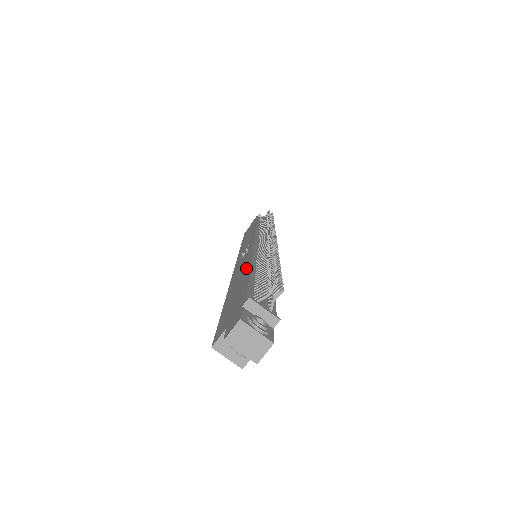
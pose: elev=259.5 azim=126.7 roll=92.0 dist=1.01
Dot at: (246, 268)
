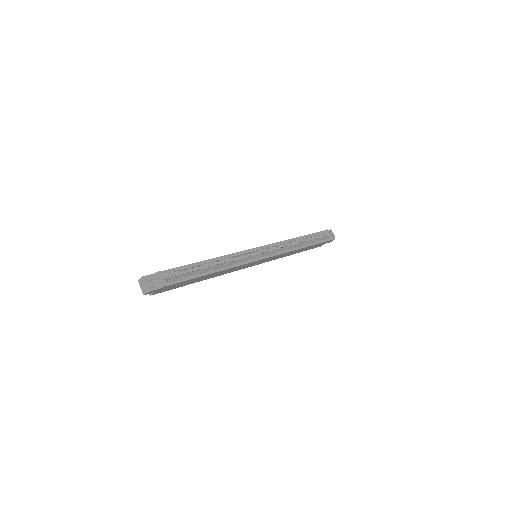
Dot at: (210, 260)
